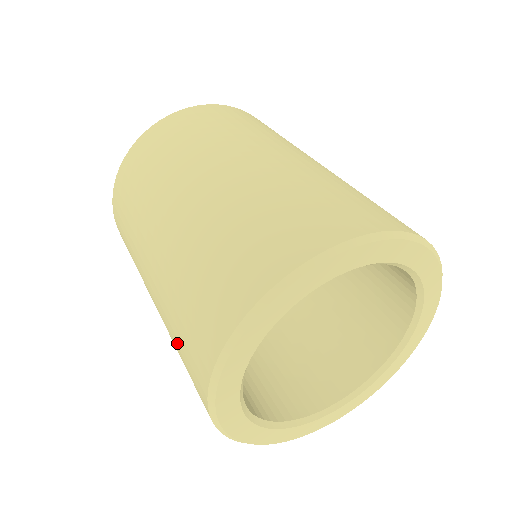
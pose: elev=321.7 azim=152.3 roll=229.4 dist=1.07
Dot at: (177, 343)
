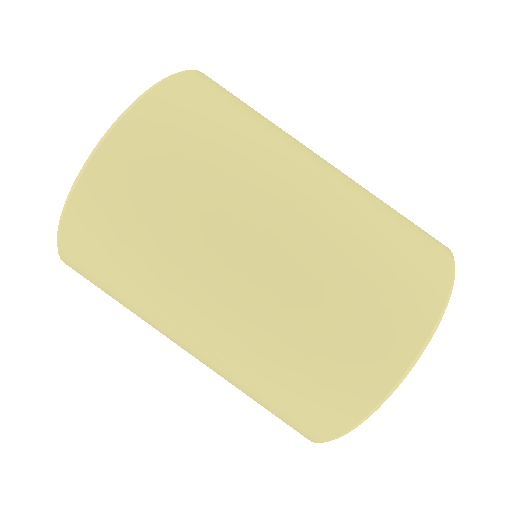
Dot at: occluded
